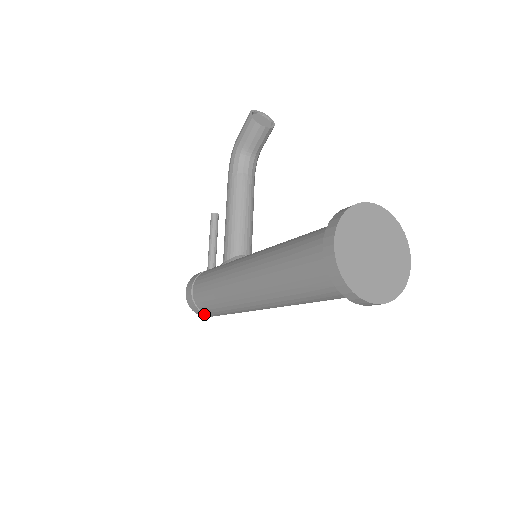
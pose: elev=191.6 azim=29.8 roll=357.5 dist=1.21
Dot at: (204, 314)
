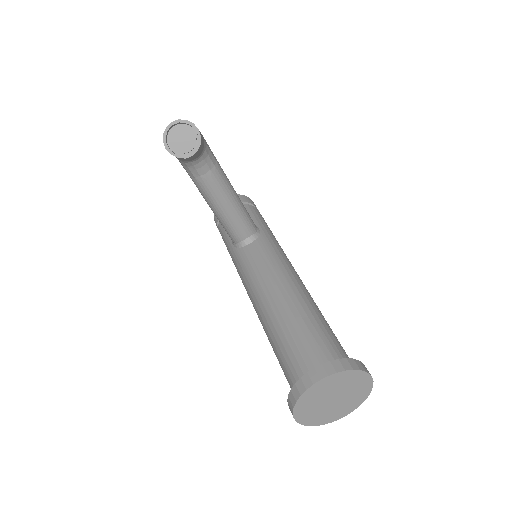
Dot at: occluded
